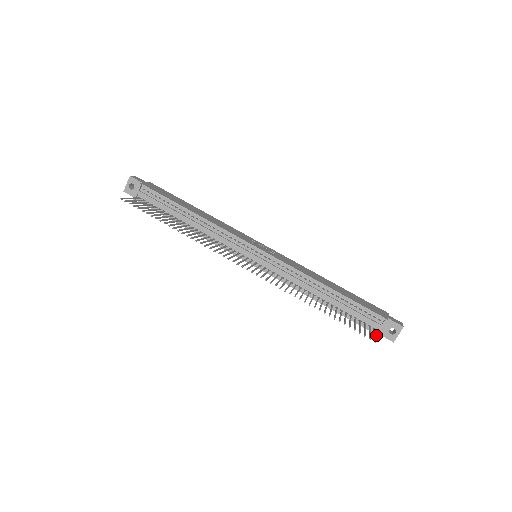
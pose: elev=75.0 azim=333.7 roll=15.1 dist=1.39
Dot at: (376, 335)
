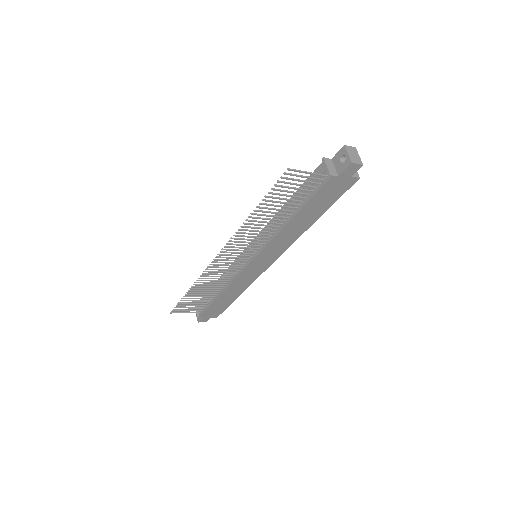
Dot at: (328, 177)
